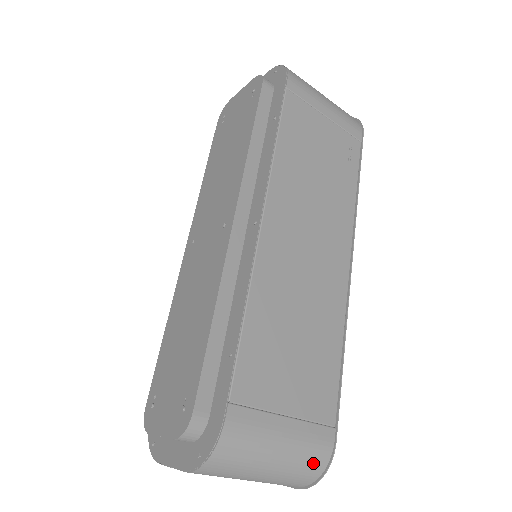
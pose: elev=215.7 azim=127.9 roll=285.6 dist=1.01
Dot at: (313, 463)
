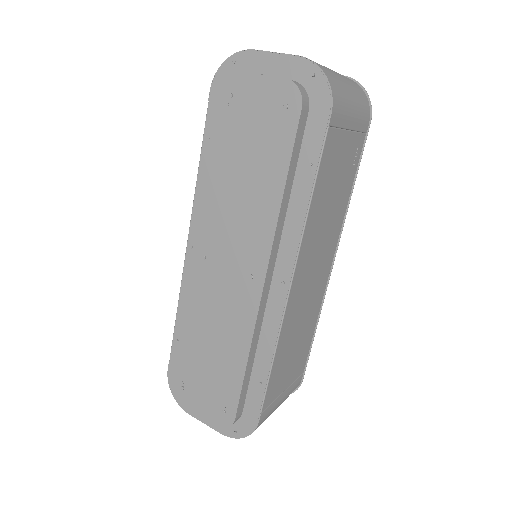
Dot at: occluded
